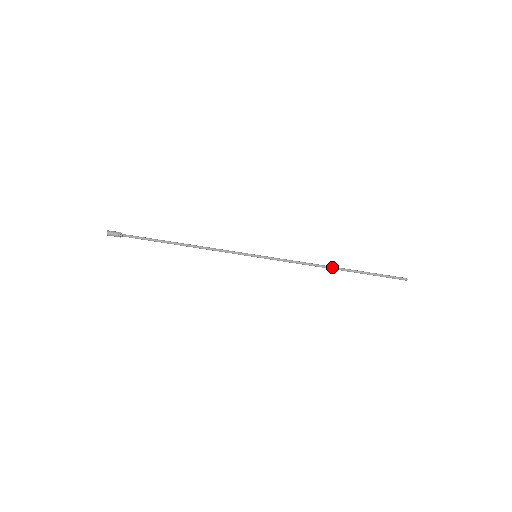
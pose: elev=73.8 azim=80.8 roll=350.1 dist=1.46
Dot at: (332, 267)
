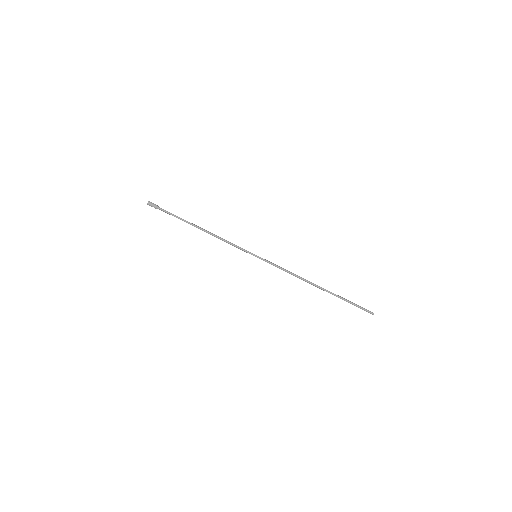
Dot at: (314, 284)
